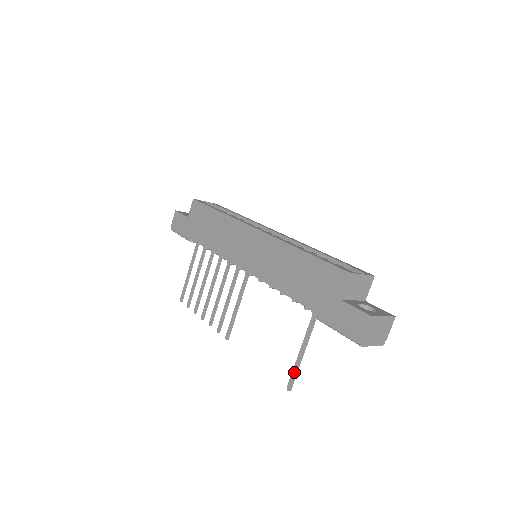
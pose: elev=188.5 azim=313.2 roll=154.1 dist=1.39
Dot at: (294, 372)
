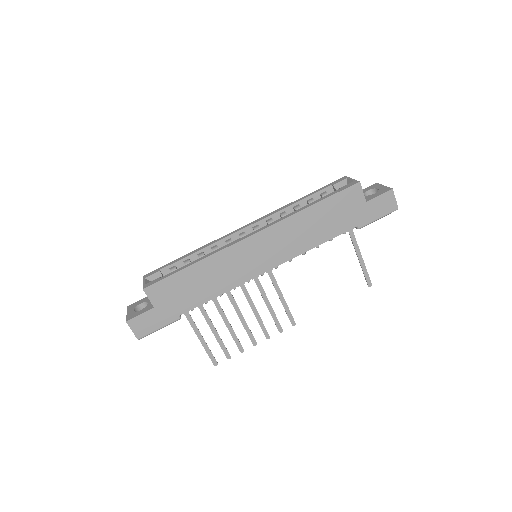
Dot at: (366, 273)
